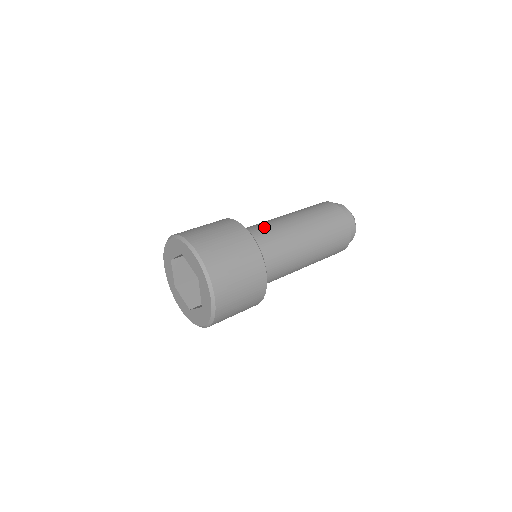
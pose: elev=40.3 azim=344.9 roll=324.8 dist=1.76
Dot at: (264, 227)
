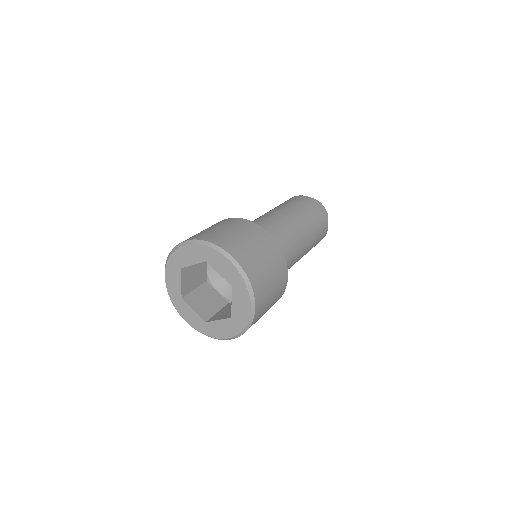
Dot at: occluded
